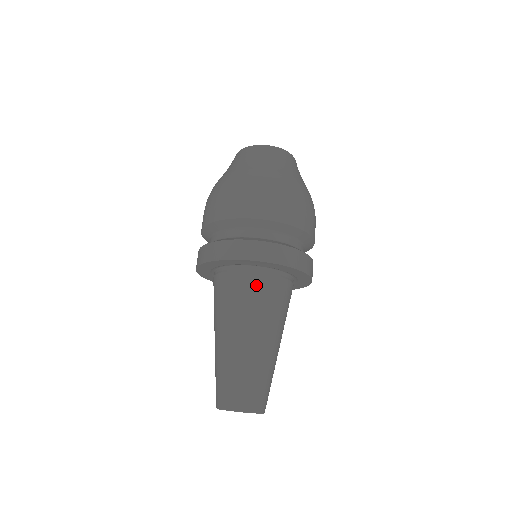
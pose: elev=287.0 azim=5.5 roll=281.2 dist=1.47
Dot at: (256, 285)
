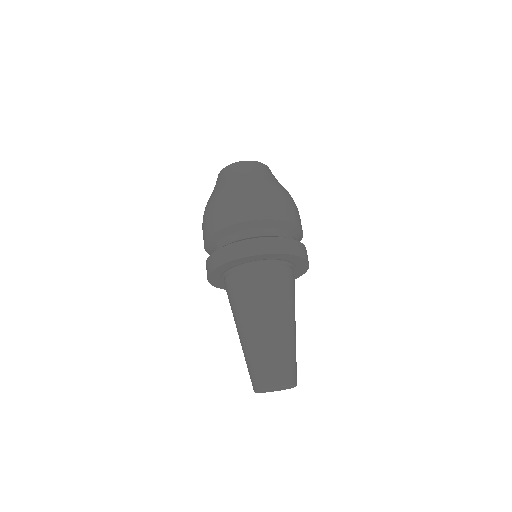
Dot at: (283, 276)
